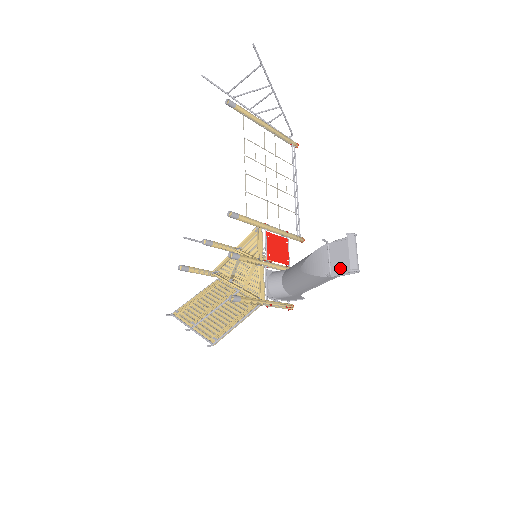
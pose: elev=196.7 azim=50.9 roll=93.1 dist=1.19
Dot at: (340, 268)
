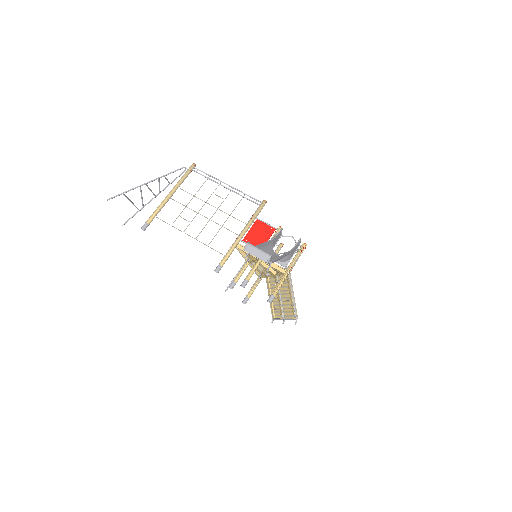
Dot at: occluded
